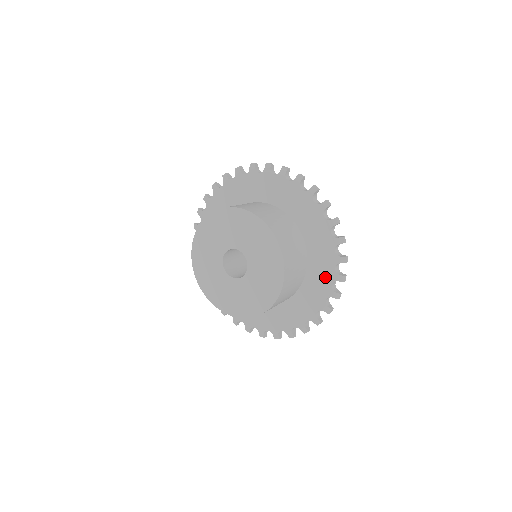
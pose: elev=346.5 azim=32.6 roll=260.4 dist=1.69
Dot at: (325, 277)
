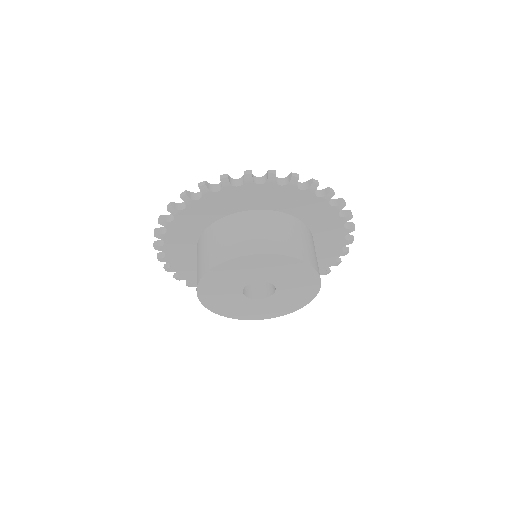
Dot at: occluded
